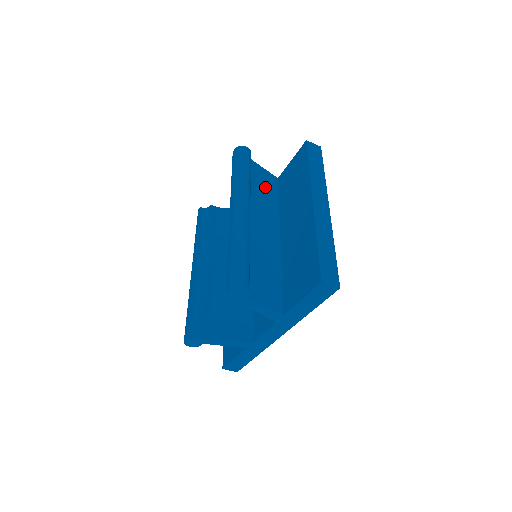
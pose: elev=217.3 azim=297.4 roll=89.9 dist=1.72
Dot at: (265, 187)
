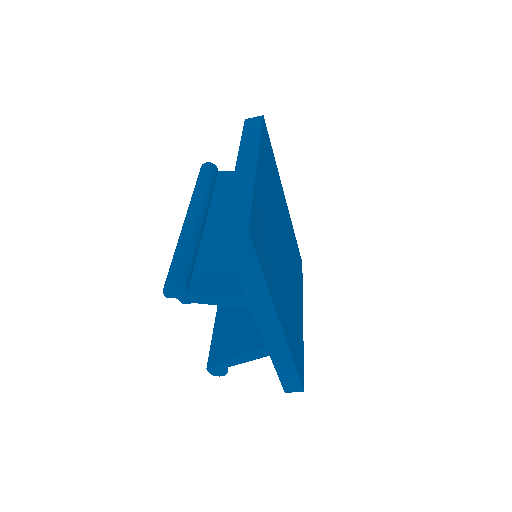
Dot at: occluded
